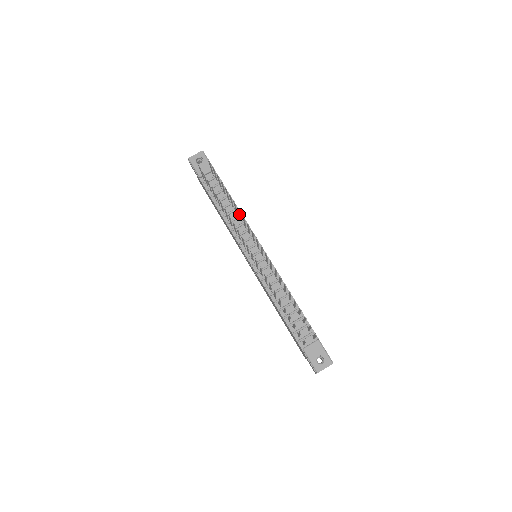
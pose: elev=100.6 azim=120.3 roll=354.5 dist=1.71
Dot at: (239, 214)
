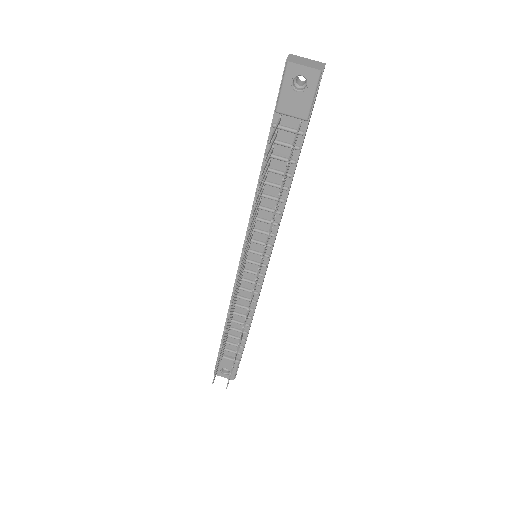
Dot at: occluded
